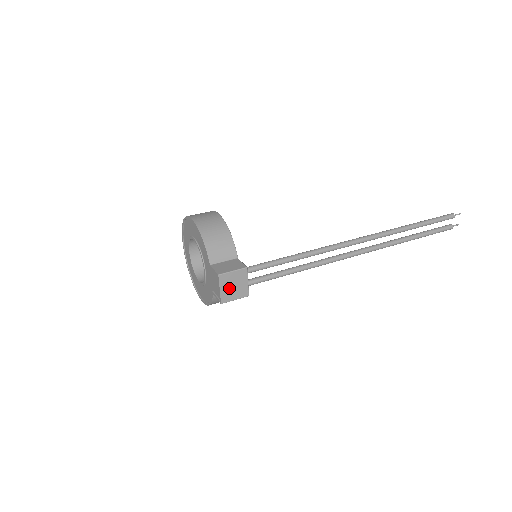
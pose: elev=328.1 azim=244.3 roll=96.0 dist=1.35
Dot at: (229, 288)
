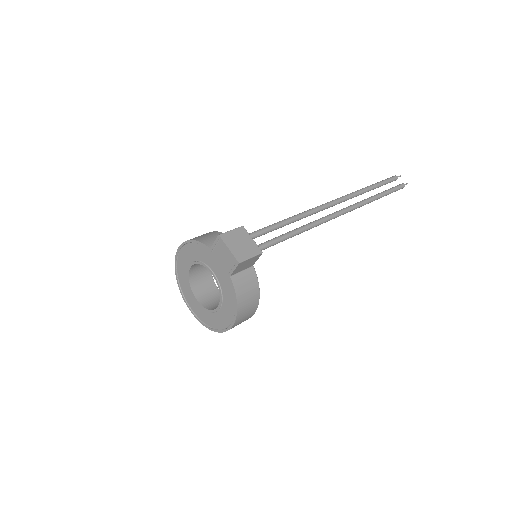
Dot at: (237, 247)
